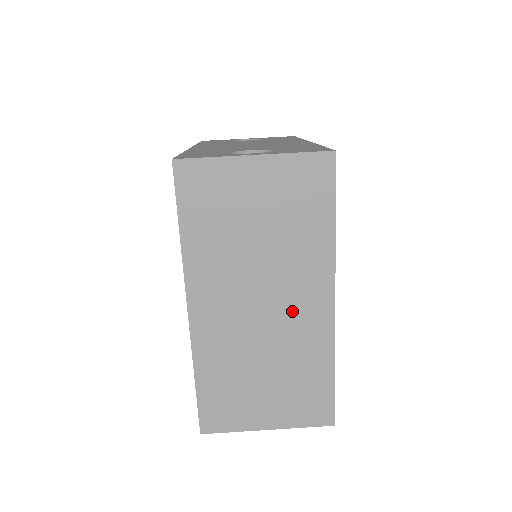
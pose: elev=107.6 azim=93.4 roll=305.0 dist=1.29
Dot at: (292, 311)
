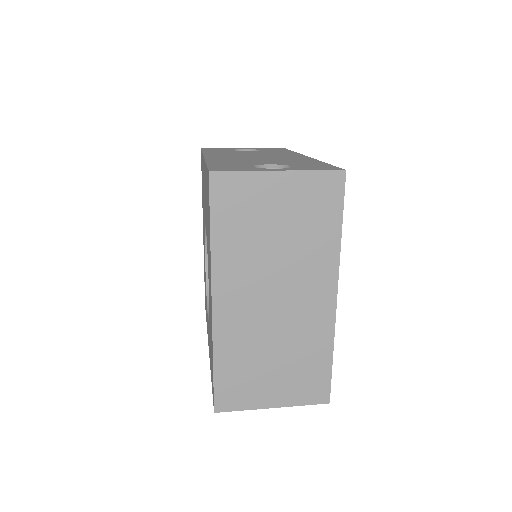
Dot at: (301, 304)
